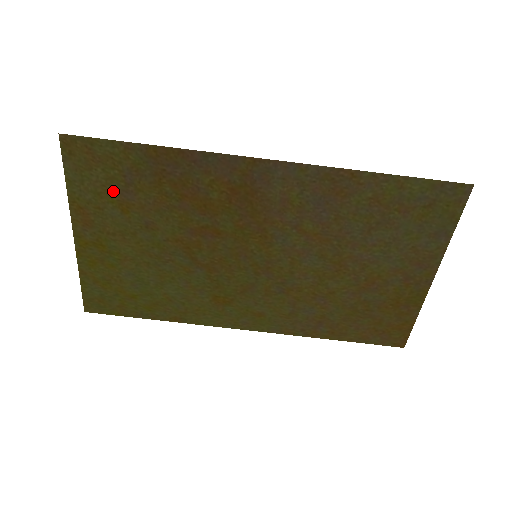
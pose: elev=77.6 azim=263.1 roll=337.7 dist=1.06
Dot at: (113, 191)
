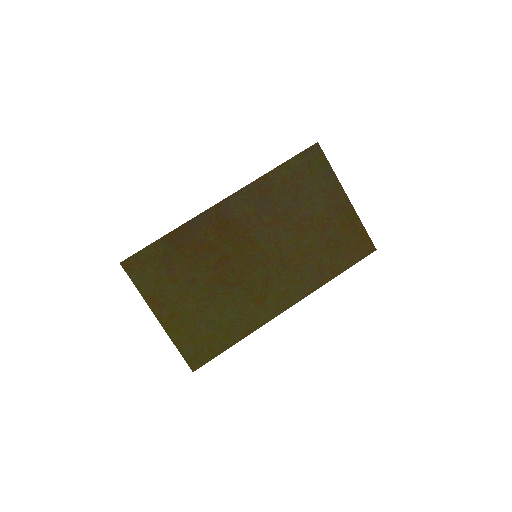
Dot at: (162, 275)
